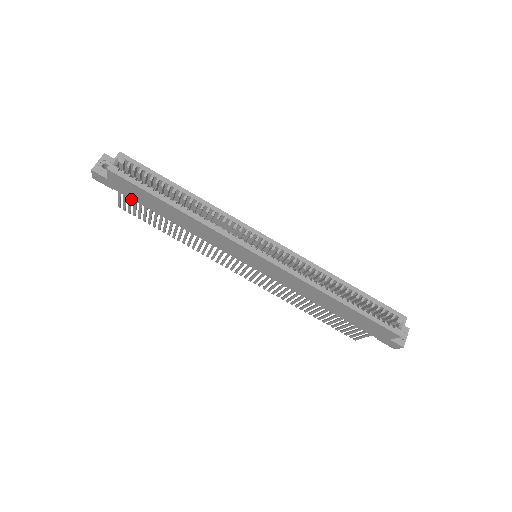
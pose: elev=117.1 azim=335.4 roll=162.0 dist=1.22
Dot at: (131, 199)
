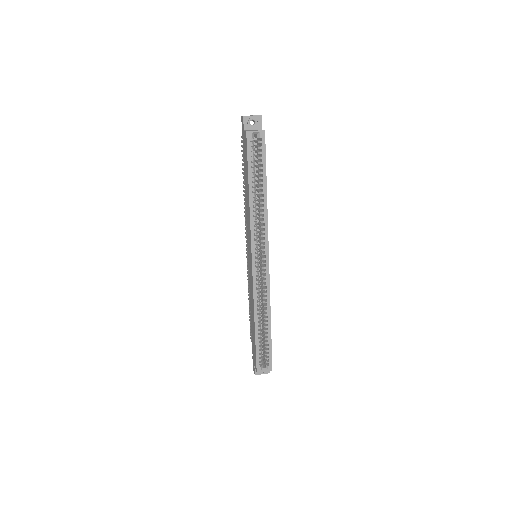
Dot at: occluded
